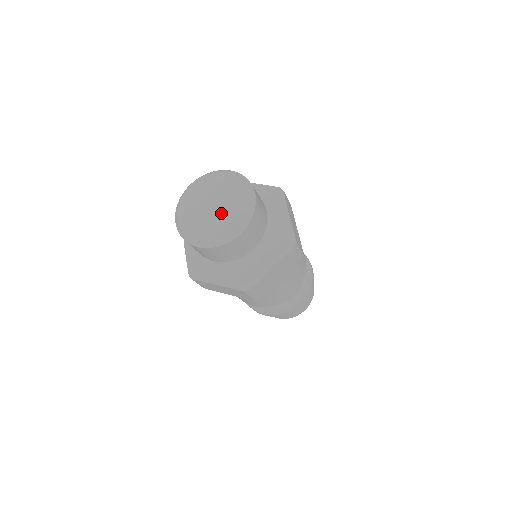
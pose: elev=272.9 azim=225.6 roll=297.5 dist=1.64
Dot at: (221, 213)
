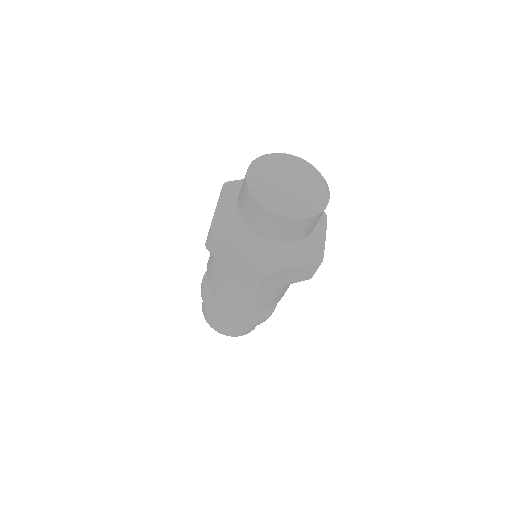
Dot at: (304, 185)
